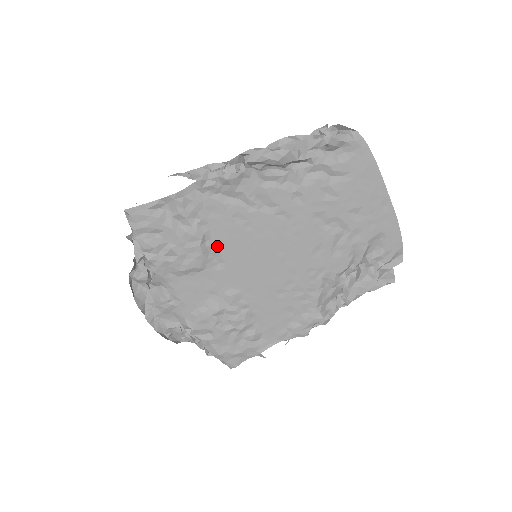
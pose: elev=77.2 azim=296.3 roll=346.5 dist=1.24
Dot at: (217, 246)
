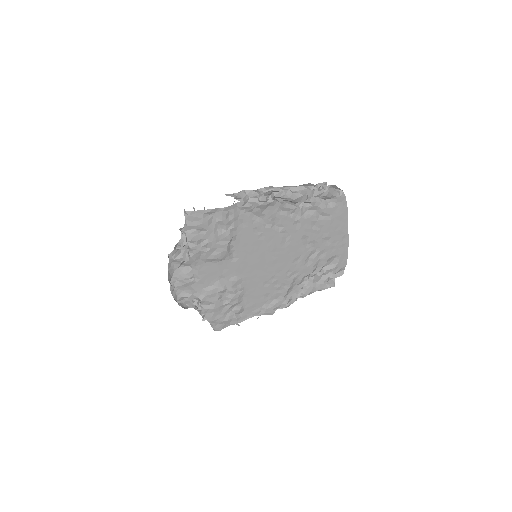
Dot at: (237, 246)
